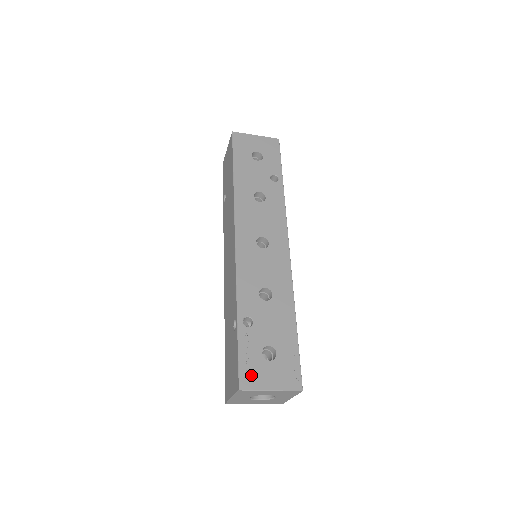
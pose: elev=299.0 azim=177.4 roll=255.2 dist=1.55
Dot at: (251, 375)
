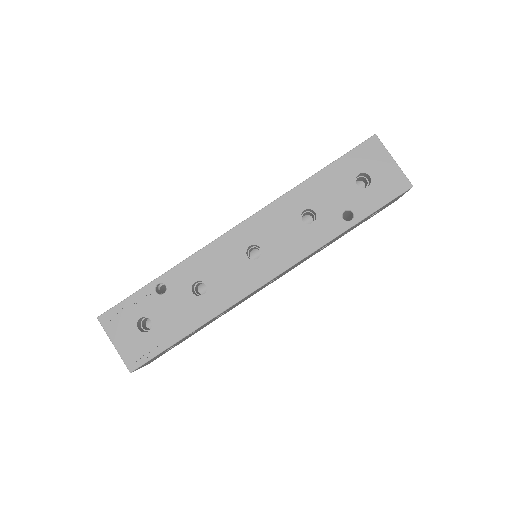
Dot at: (115, 320)
